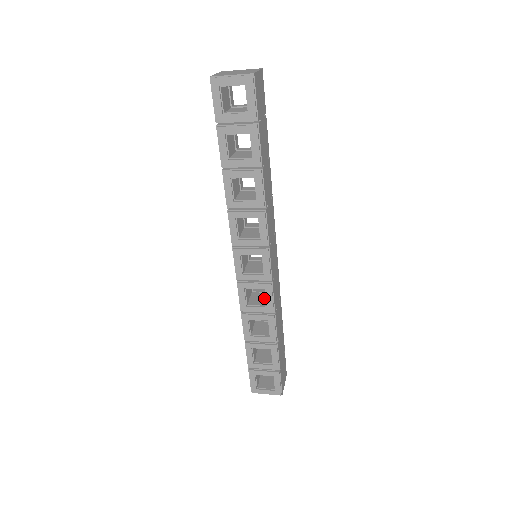
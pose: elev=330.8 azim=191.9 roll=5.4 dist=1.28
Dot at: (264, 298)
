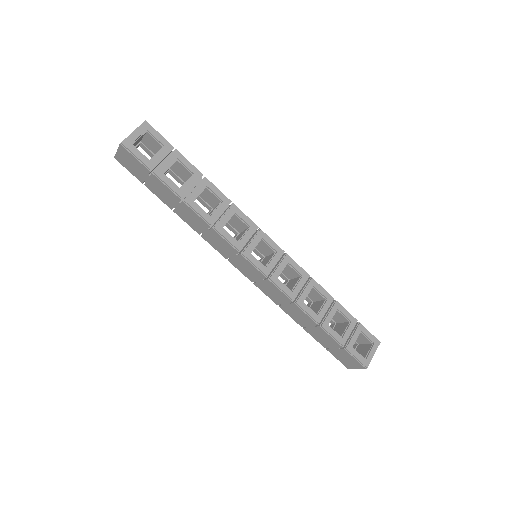
Dot at: (291, 283)
